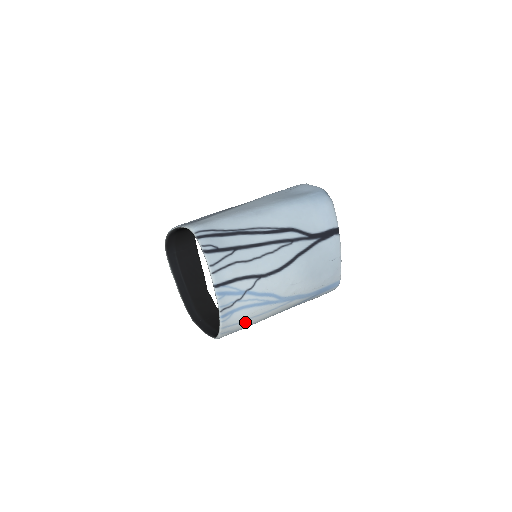
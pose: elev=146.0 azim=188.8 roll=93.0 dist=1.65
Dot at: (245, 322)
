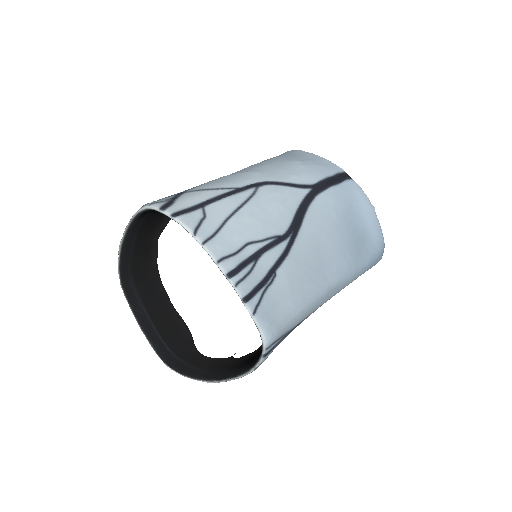
Dot at: occluded
